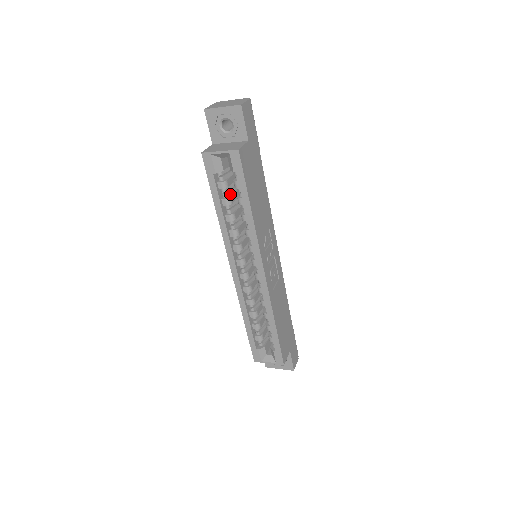
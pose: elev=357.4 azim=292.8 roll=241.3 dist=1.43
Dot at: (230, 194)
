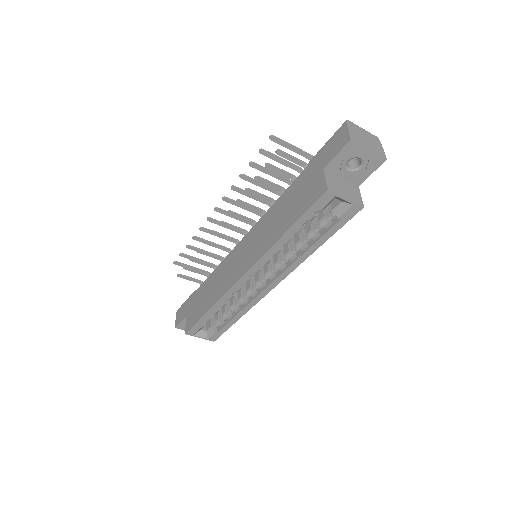
Dot at: occluded
